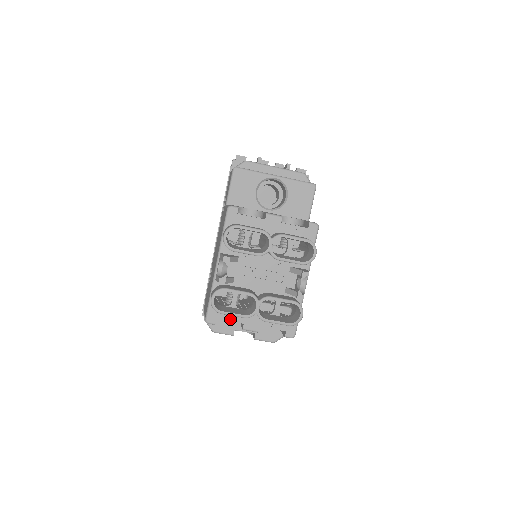
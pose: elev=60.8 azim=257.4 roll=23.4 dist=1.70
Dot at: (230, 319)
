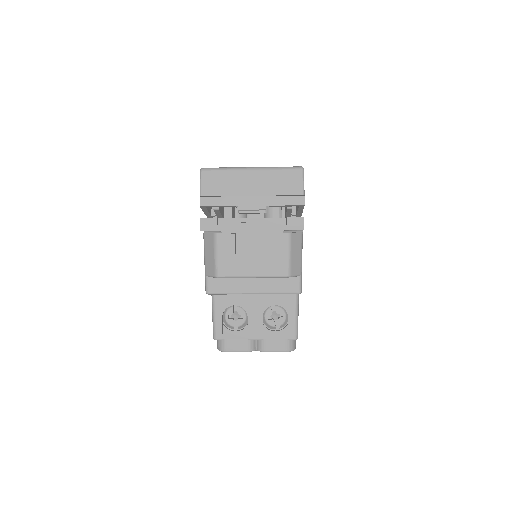
Dot at: occluded
